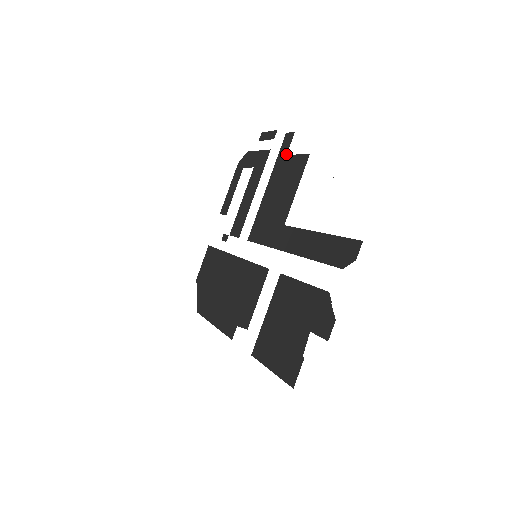
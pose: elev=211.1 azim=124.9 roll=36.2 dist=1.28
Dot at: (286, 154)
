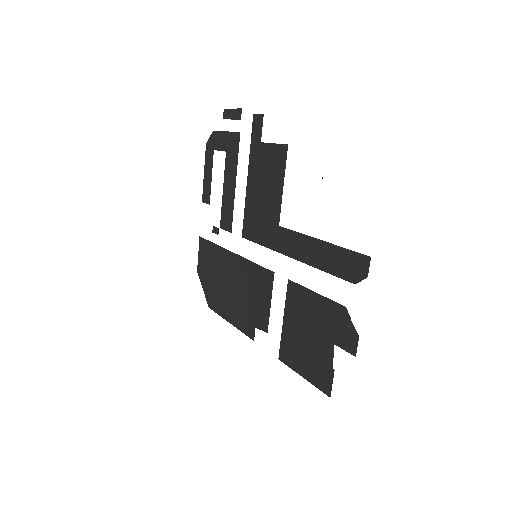
Dot at: (260, 141)
